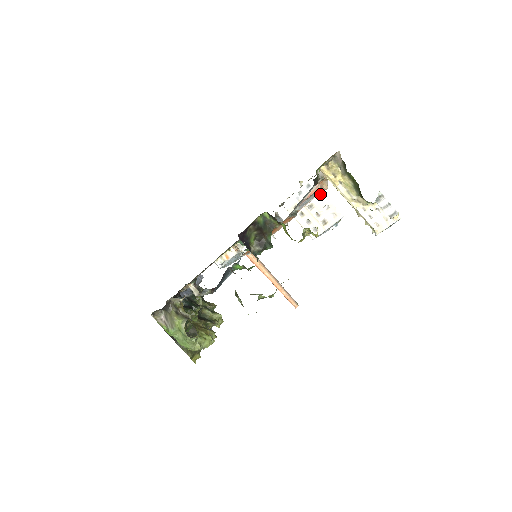
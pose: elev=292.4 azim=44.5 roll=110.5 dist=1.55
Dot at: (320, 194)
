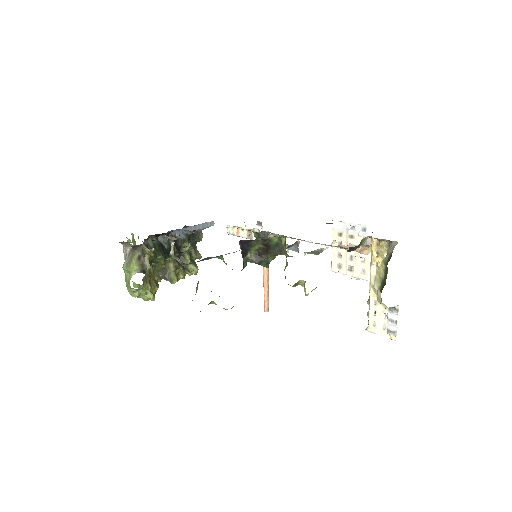
Dot at: occluded
